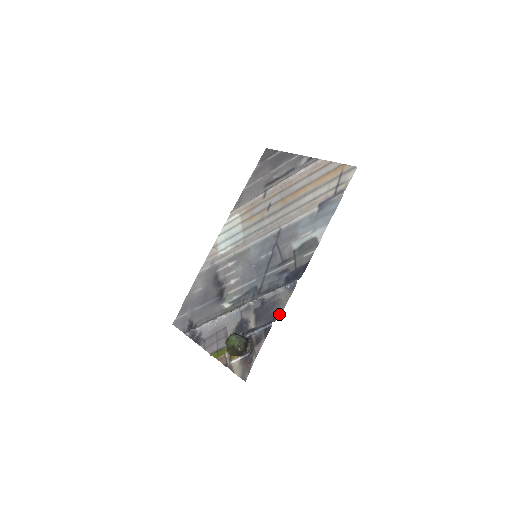
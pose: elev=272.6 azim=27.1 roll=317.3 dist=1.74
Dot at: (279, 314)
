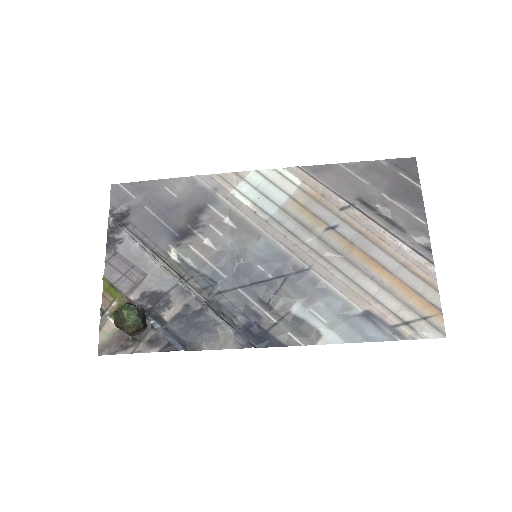
Dot at: (199, 348)
